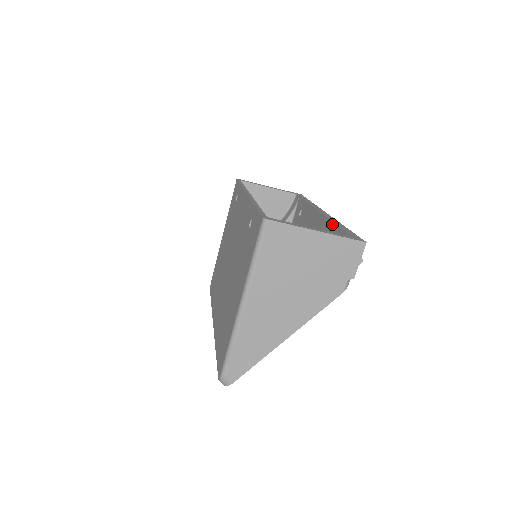
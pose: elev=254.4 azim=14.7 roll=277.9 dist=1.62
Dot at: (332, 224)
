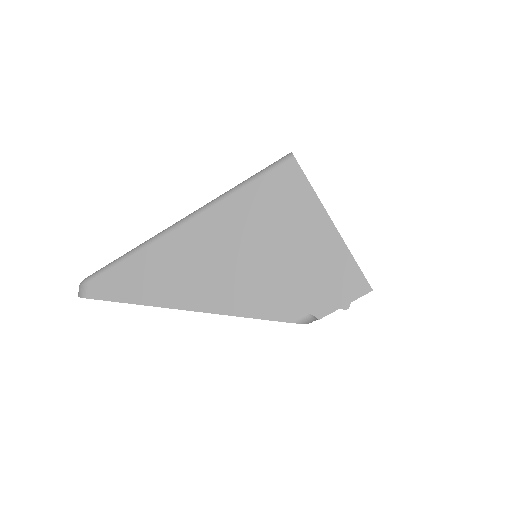
Dot at: occluded
